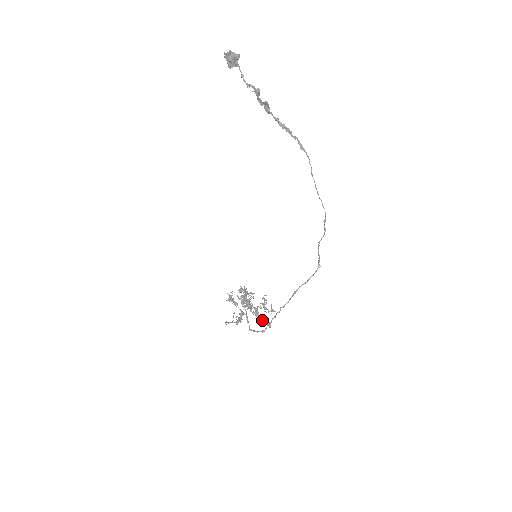
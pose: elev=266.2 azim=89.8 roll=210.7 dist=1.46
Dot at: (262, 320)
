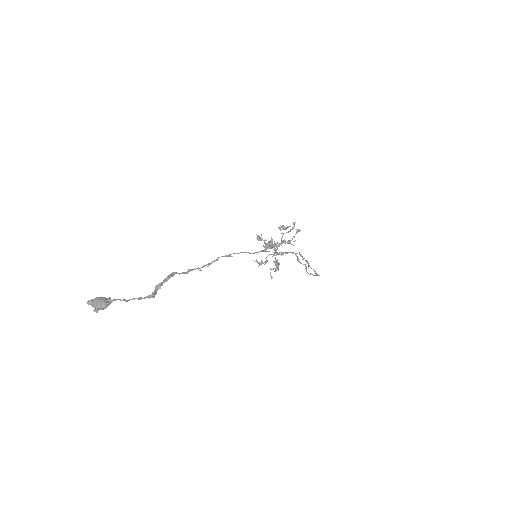
Dot at: occluded
